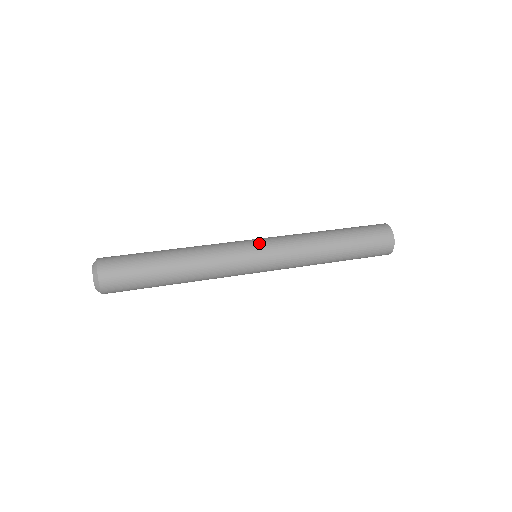
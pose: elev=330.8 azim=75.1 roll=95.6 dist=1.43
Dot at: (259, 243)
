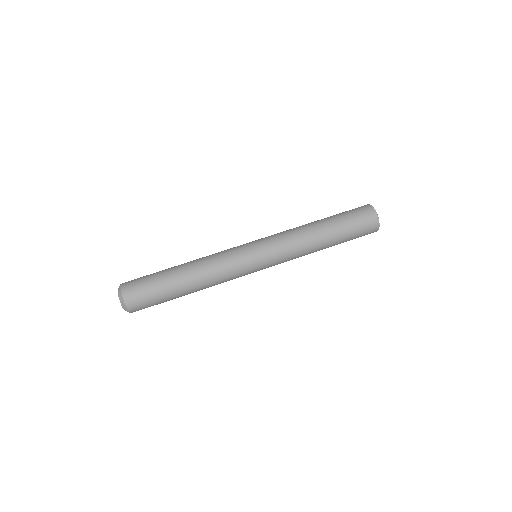
Dot at: (262, 261)
